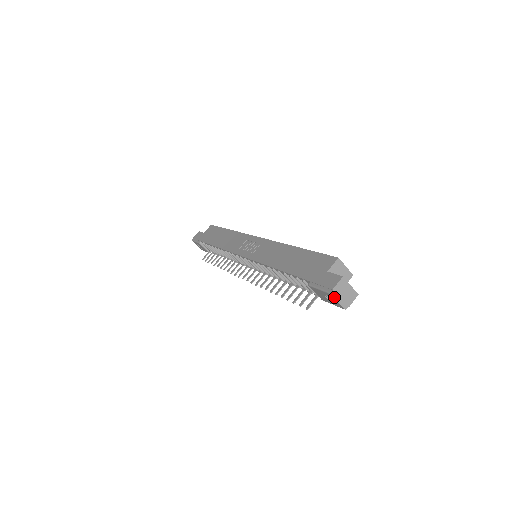
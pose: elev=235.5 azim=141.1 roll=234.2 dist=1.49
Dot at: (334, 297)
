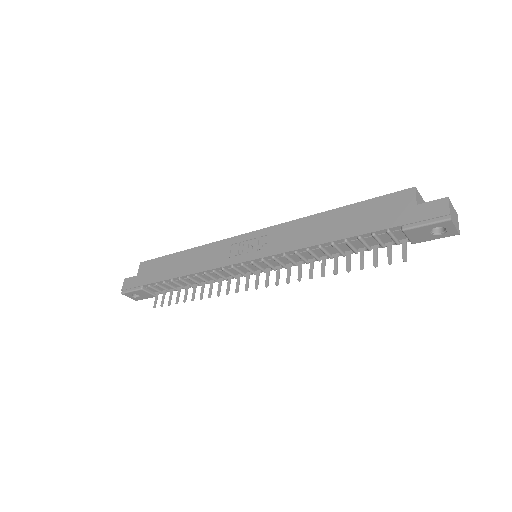
Dot at: (453, 223)
